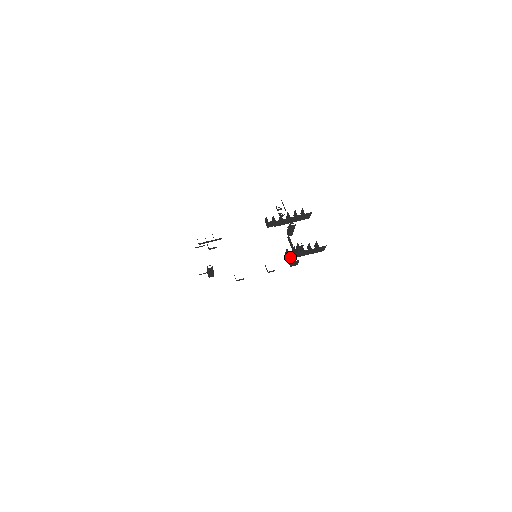
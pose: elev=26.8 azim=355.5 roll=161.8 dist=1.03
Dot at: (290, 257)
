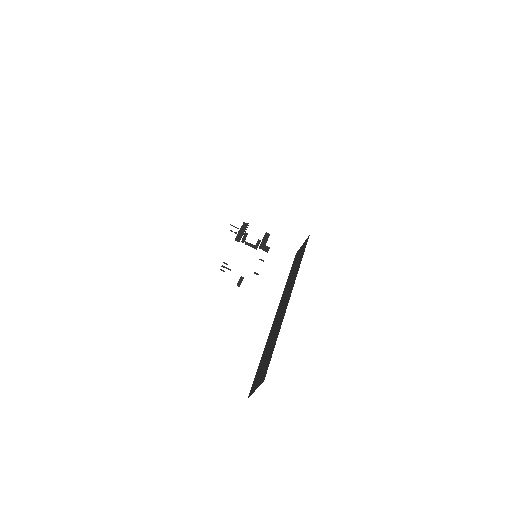
Dot at: (267, 246)
